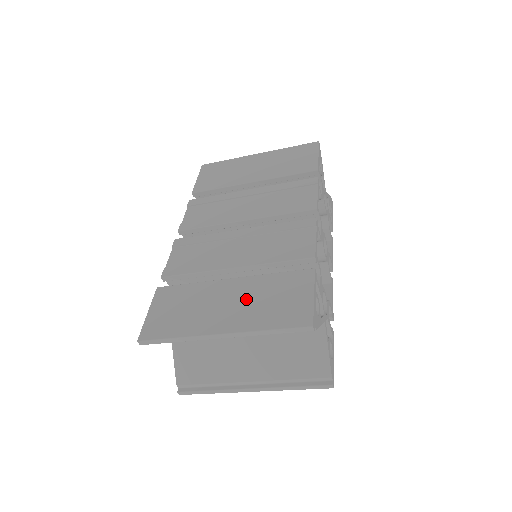
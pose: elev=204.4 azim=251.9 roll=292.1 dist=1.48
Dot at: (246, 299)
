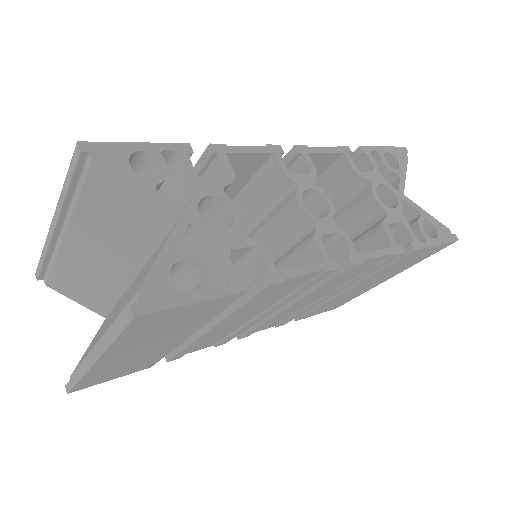
Dot at: occluded
